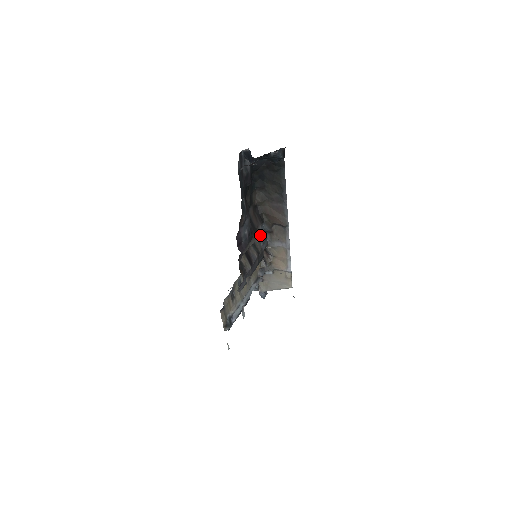
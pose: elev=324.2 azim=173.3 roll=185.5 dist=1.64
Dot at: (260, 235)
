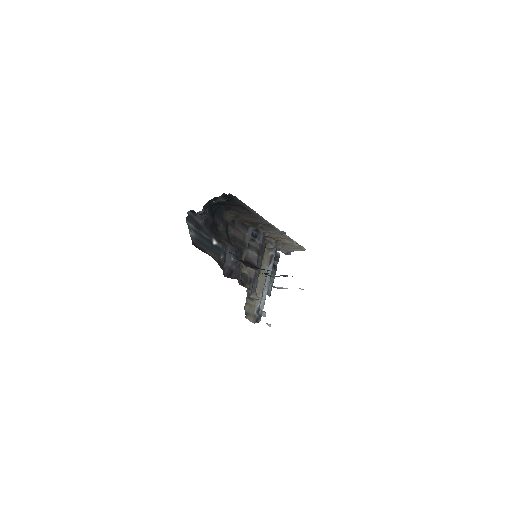
Dot at: (251, 238)
